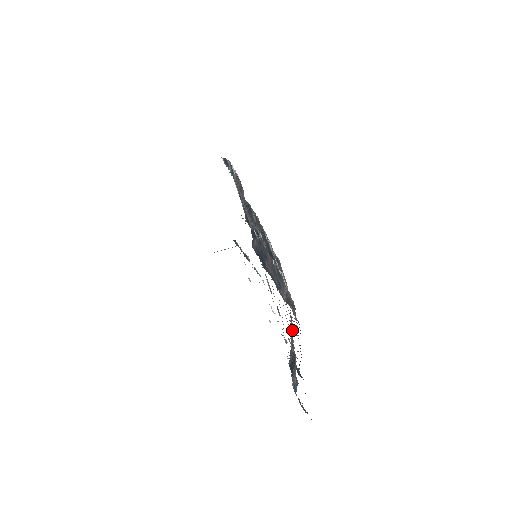
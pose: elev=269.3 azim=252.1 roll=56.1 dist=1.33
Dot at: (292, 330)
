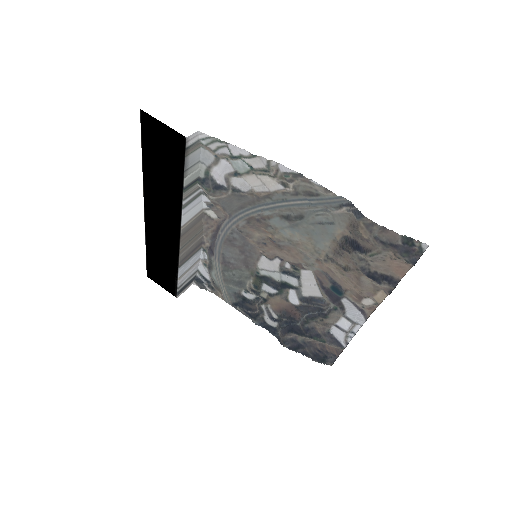
Dot at: (334, 252)
